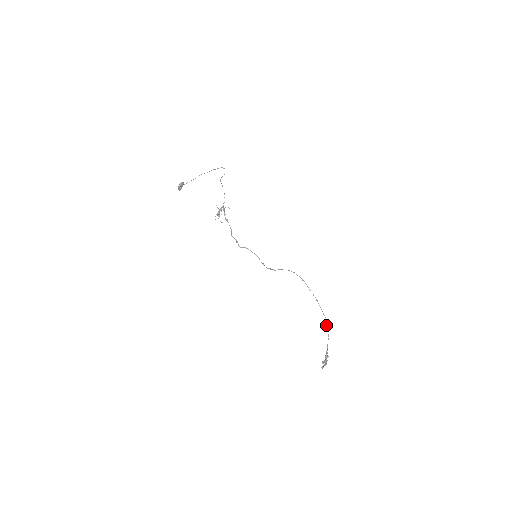
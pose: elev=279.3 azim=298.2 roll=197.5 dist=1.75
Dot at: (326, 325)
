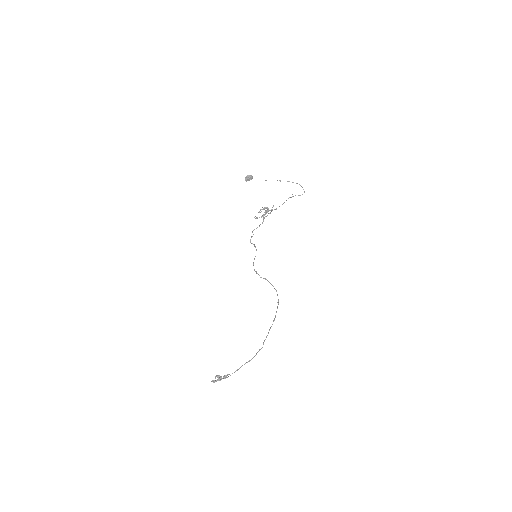
Dot at: (257, 352)
